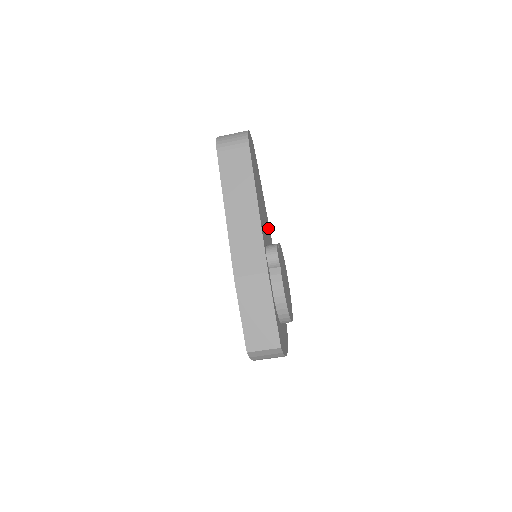
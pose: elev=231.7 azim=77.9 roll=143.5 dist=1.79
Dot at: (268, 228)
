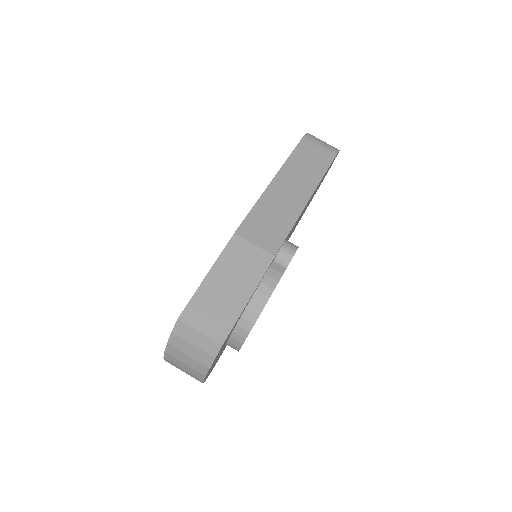
Dot at: occluded
